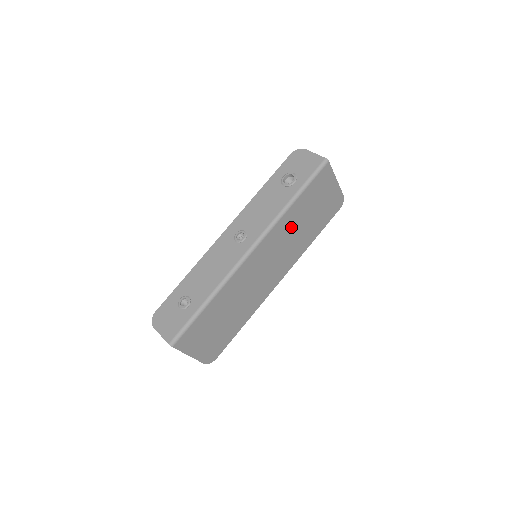
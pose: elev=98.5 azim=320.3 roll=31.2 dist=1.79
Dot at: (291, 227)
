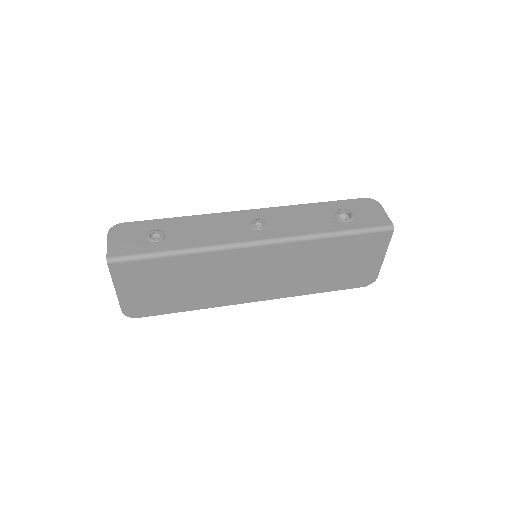
Dot at: (310, 259)
